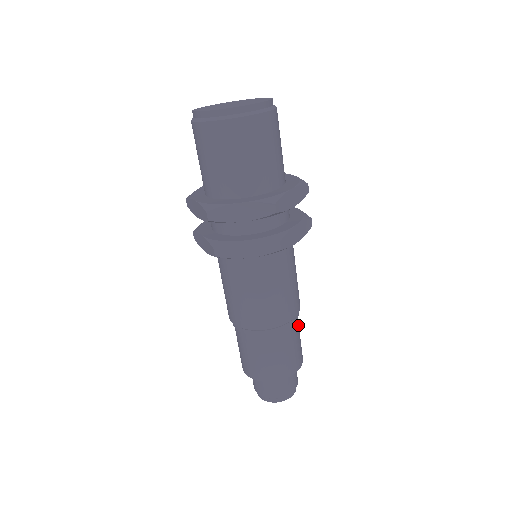
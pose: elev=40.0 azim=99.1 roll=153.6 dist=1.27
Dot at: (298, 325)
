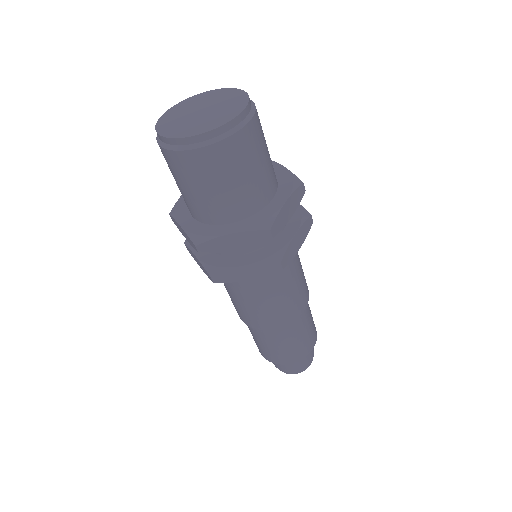
Dot at: (309, 309)
